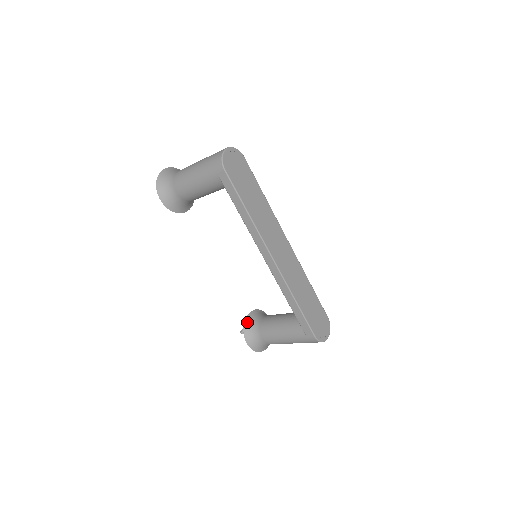
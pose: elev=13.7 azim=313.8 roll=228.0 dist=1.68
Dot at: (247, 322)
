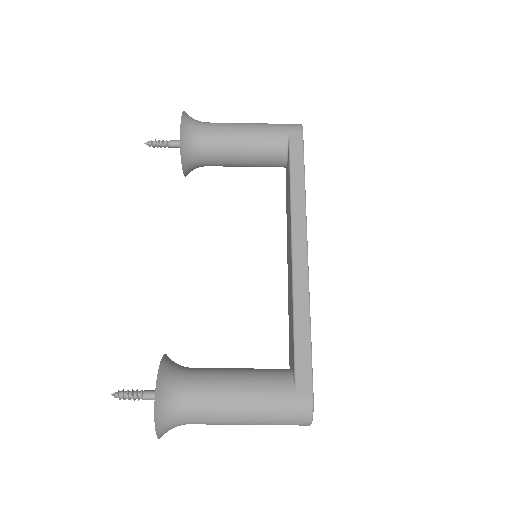
Dot at: (167, 359)
